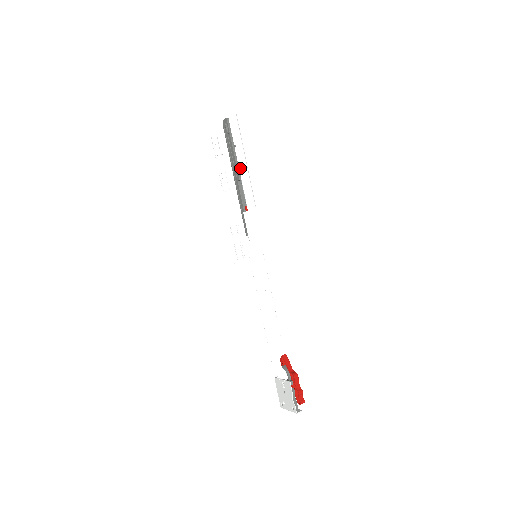
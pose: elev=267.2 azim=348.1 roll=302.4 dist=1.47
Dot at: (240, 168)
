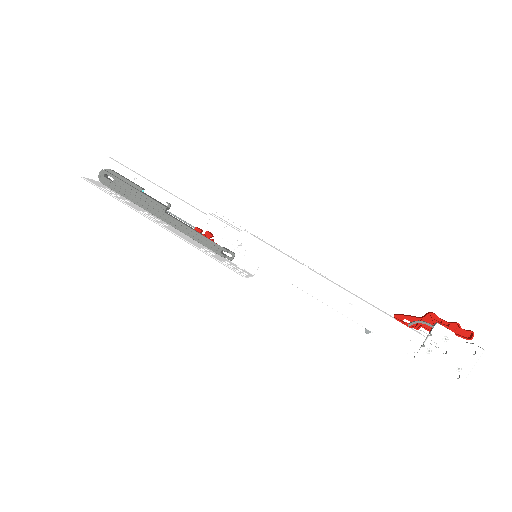
Dot at: (159, 192)
